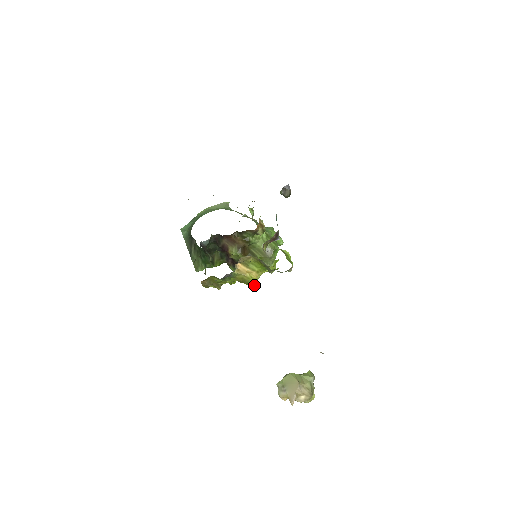
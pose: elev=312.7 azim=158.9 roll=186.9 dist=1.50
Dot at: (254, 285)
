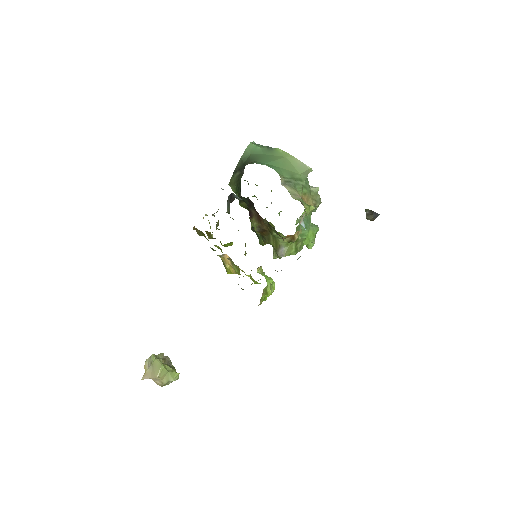
Dot at: (228, 273)
